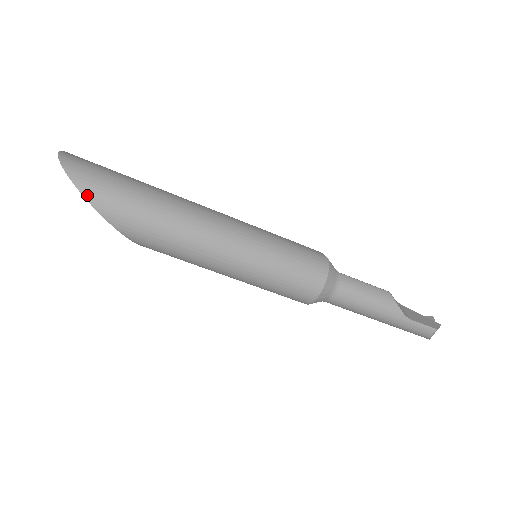
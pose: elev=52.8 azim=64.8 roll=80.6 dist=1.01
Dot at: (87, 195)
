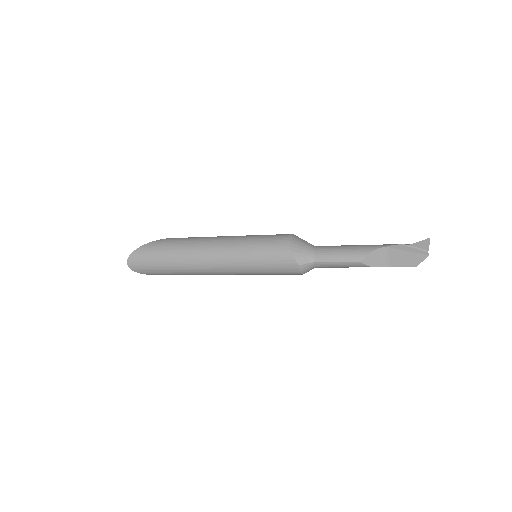
Dot at: occluded
